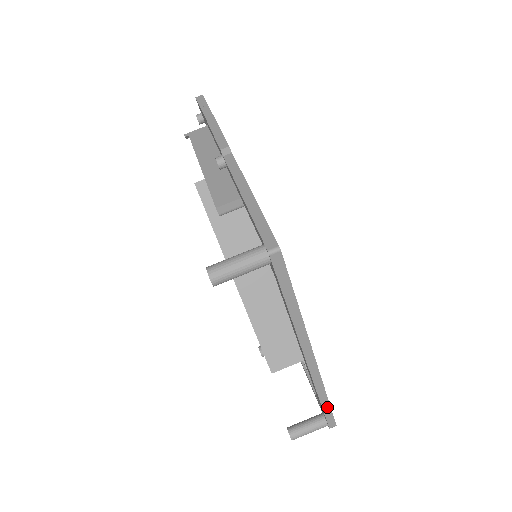
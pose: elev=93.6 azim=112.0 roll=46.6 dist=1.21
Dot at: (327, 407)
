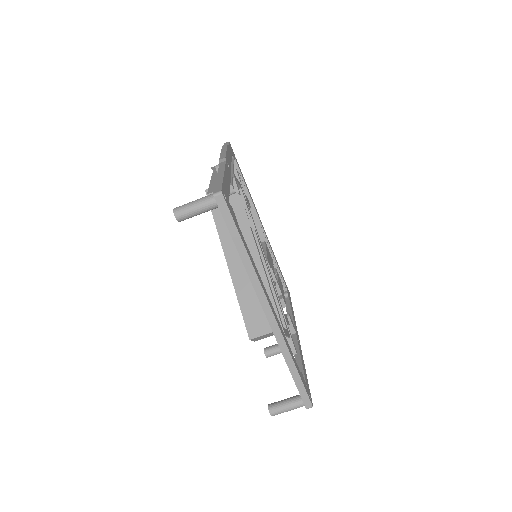
Dot at: (297, 377)
